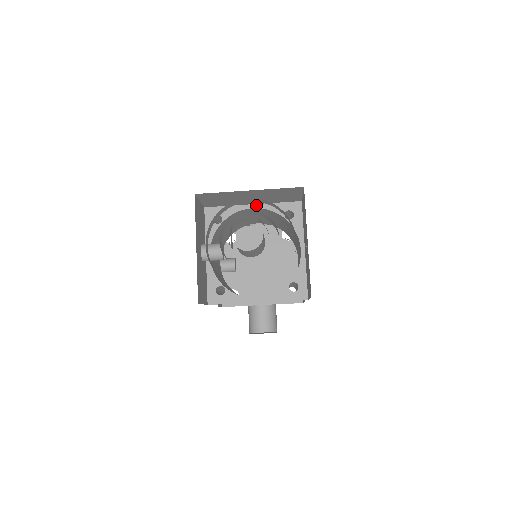
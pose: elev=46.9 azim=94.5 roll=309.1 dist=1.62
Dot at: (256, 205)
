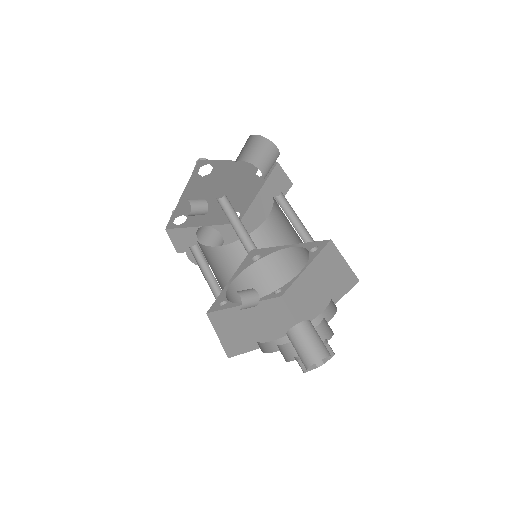
Dot at: (296, 245)
